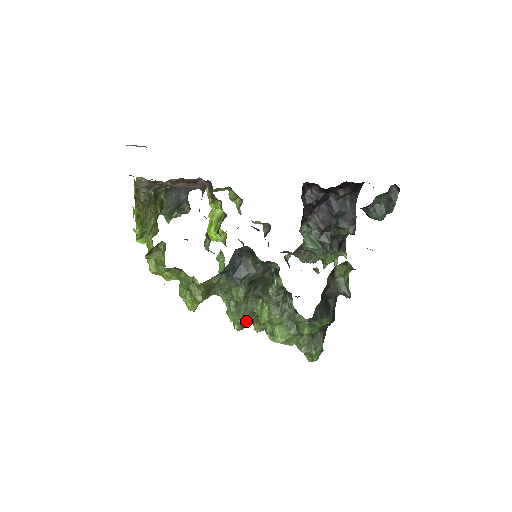
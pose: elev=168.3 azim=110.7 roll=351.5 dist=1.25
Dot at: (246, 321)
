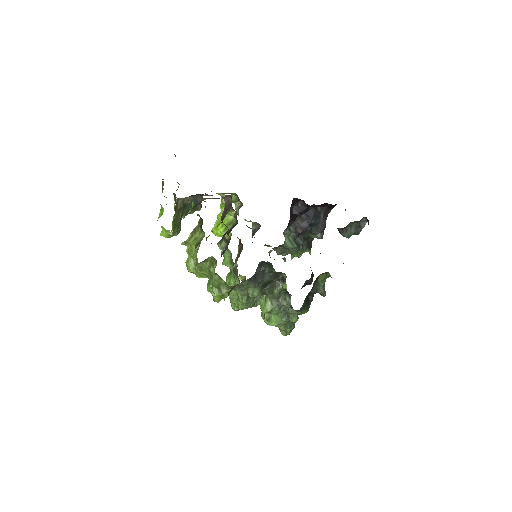
Dot at: occluded
